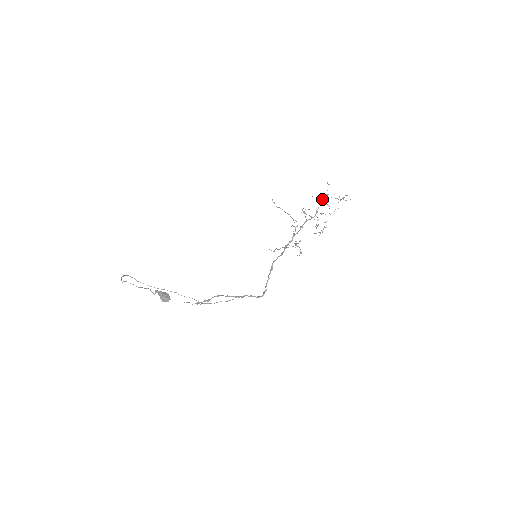
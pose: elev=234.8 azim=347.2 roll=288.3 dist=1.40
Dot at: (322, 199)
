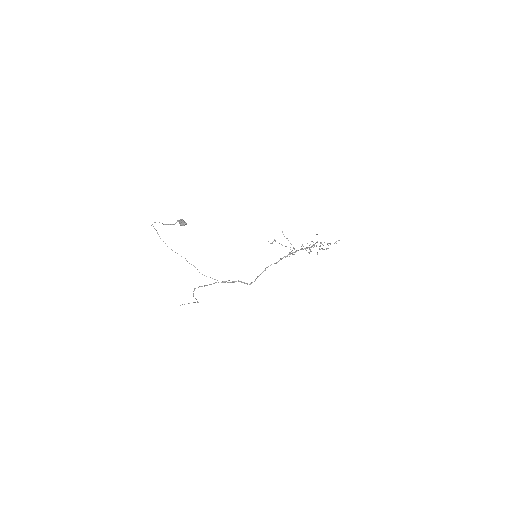
Dot at: occluded
